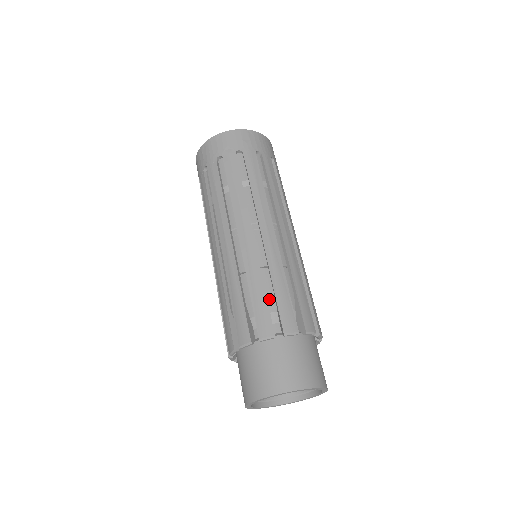
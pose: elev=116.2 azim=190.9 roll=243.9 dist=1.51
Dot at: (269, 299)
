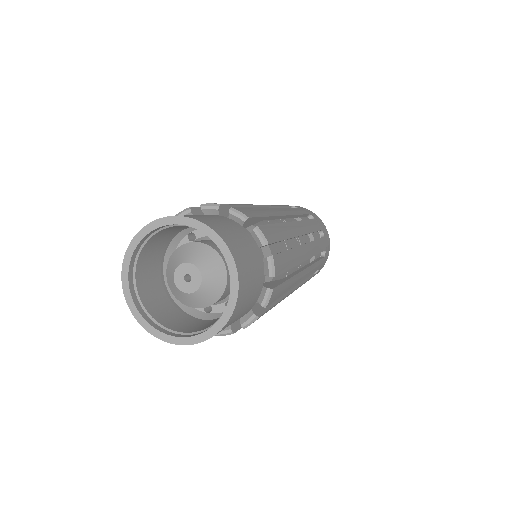
Dot at: occluded
